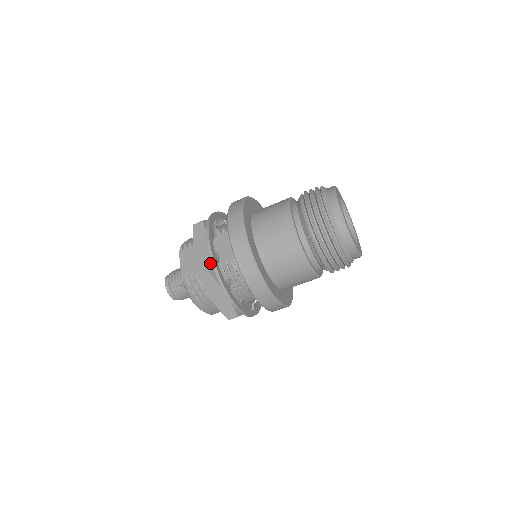
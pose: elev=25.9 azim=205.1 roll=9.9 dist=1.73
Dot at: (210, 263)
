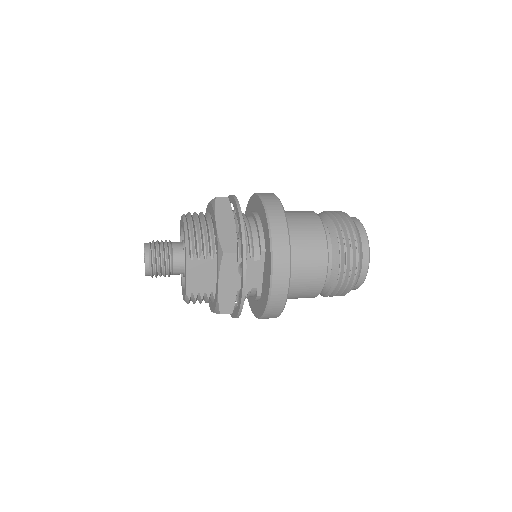
Dot at: occluded
